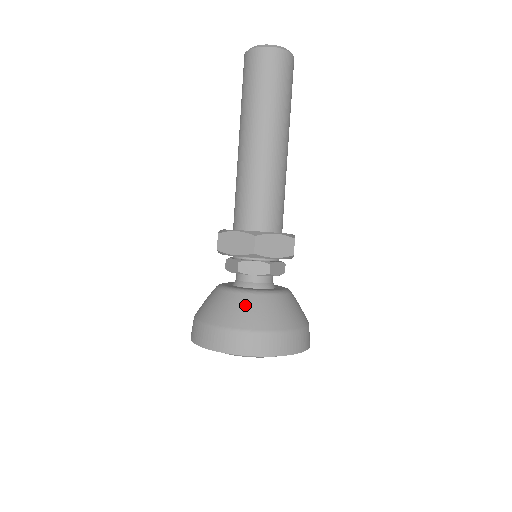
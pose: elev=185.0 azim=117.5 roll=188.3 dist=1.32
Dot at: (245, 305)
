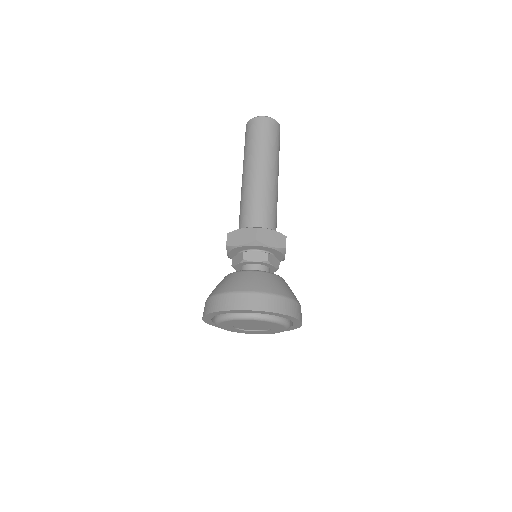
Dot at: occluded
